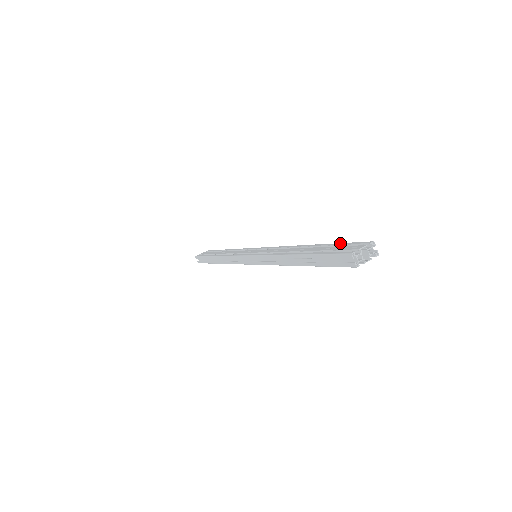
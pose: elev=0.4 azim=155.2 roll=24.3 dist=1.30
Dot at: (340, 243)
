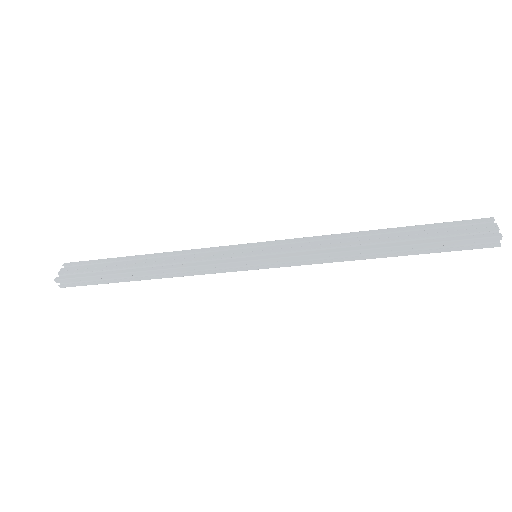
Dot at: (439, 223)
